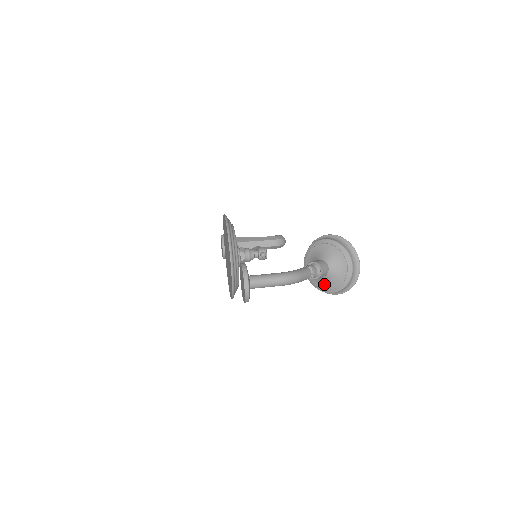
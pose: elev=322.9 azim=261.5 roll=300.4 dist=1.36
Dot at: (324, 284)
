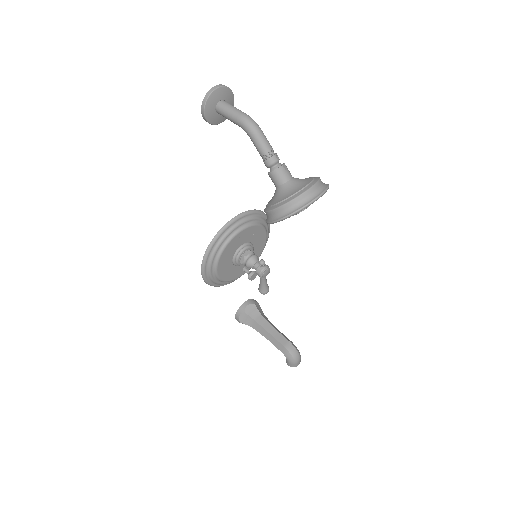
Dot at: (273, 200)
